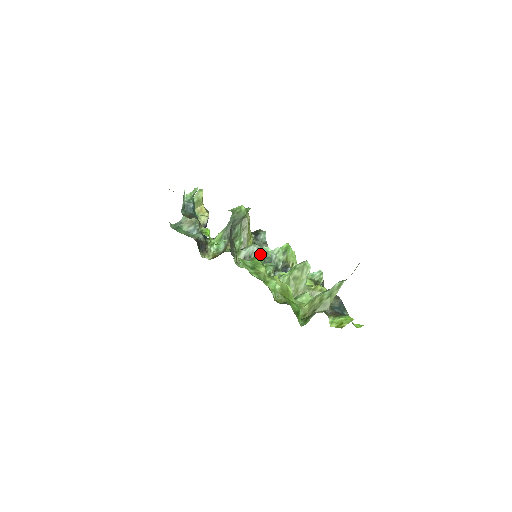
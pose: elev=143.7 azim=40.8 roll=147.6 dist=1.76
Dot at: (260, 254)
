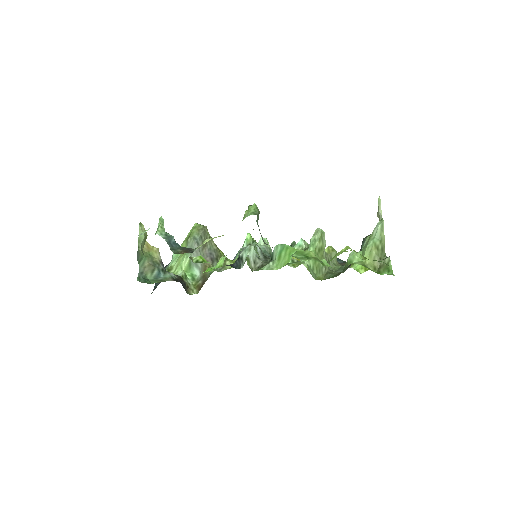
Dot at: (286, 245)
